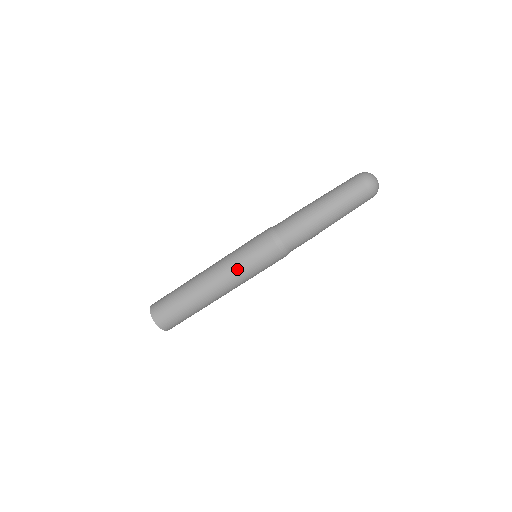
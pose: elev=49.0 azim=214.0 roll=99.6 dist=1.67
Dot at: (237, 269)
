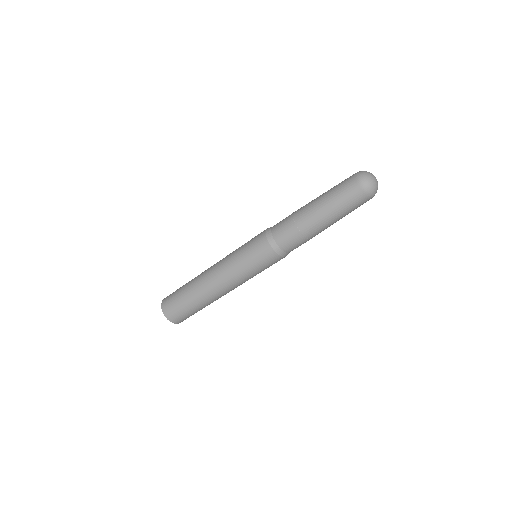
Dot at: (234, 268)
